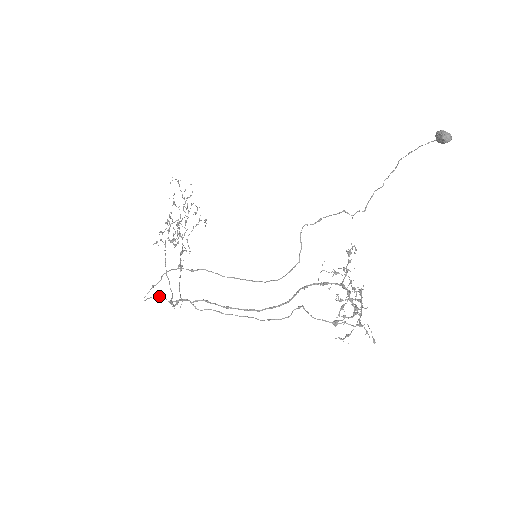
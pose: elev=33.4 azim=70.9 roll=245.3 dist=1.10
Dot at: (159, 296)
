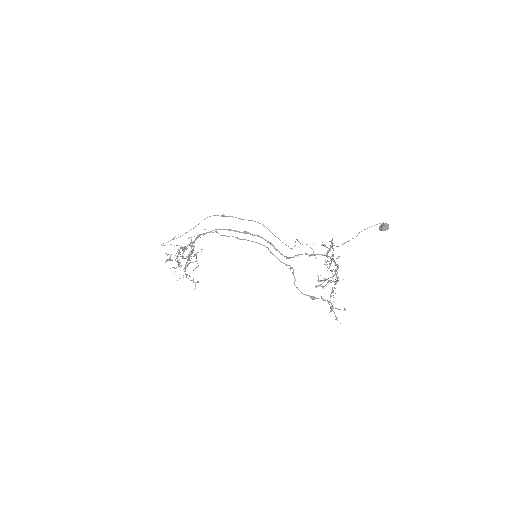
Dot at: (176, 245)
